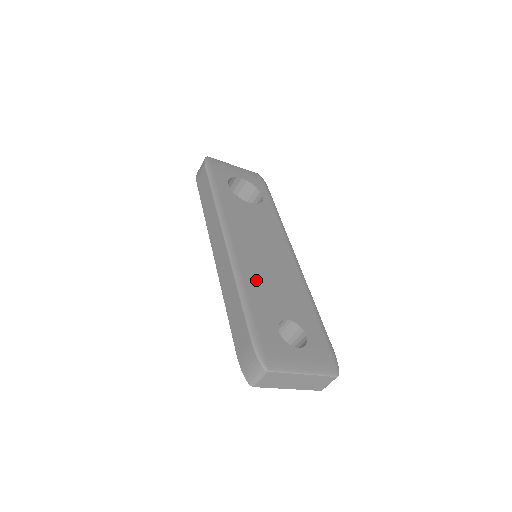
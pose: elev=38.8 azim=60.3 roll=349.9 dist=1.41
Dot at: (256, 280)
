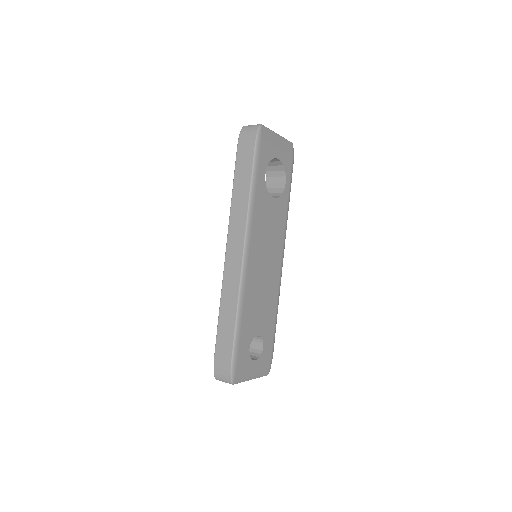
Dot at: (251, 300)
